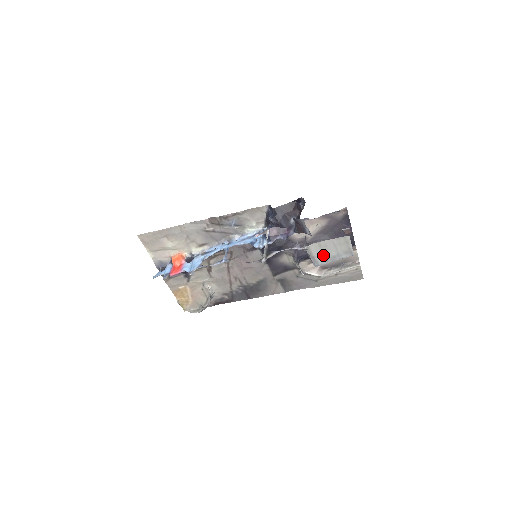
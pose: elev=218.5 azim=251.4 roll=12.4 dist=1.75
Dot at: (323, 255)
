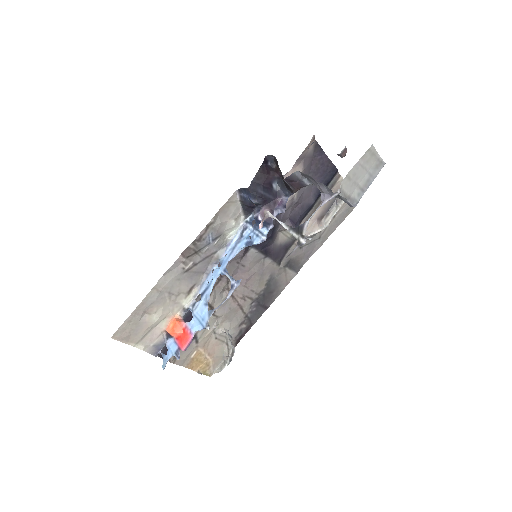
Dot at: (356, 187)
